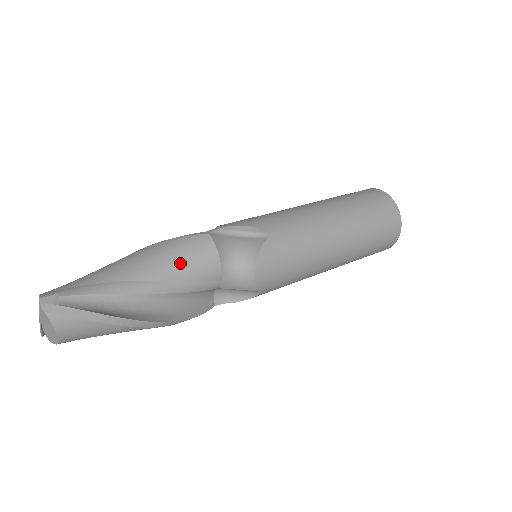
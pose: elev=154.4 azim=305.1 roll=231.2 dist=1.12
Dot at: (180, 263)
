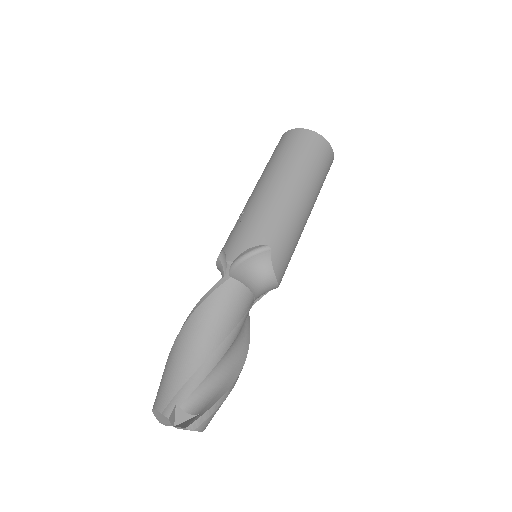
Dot at: (229, 315)
